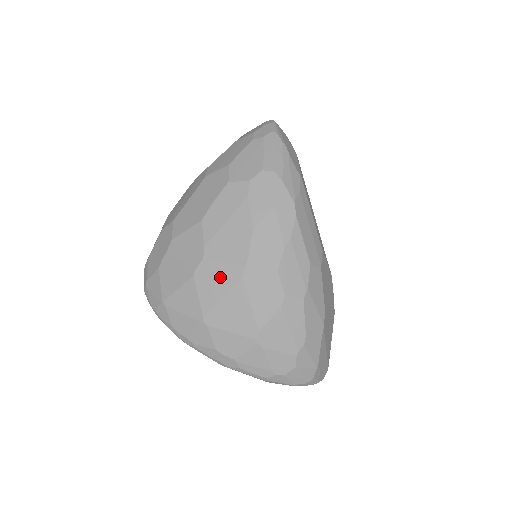
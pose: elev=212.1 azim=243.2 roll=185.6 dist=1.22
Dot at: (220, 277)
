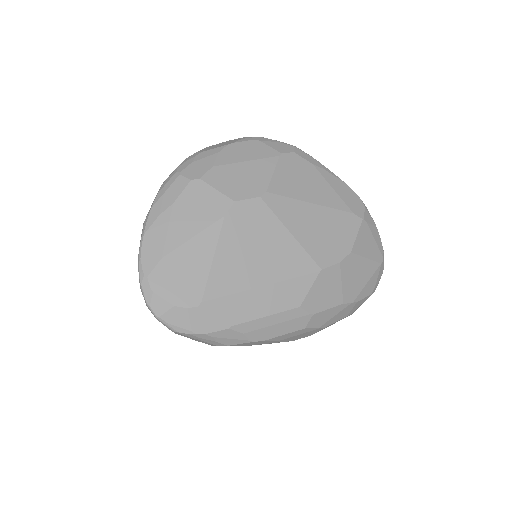
Dot at: occluded
